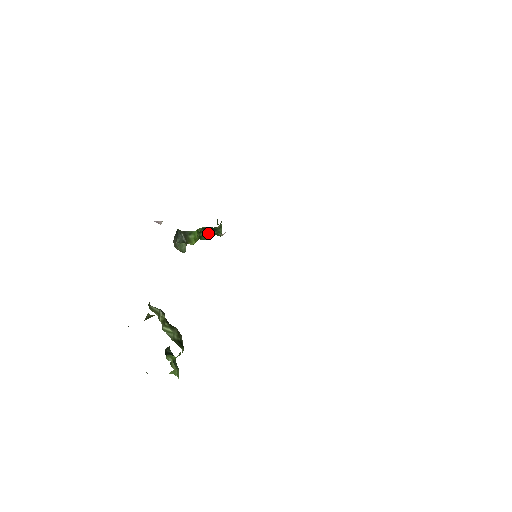
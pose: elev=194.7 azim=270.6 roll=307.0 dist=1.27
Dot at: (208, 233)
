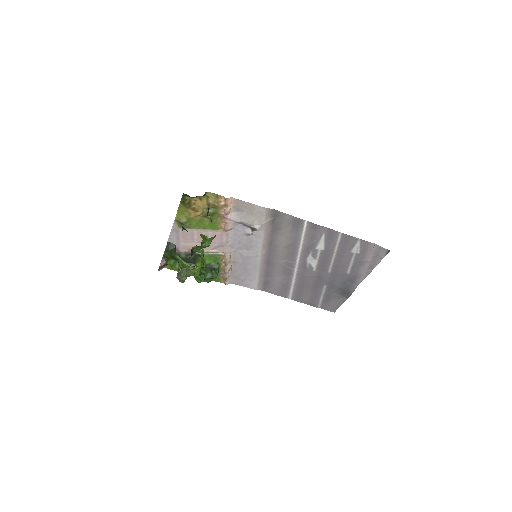
Dot at: (208, 271)
